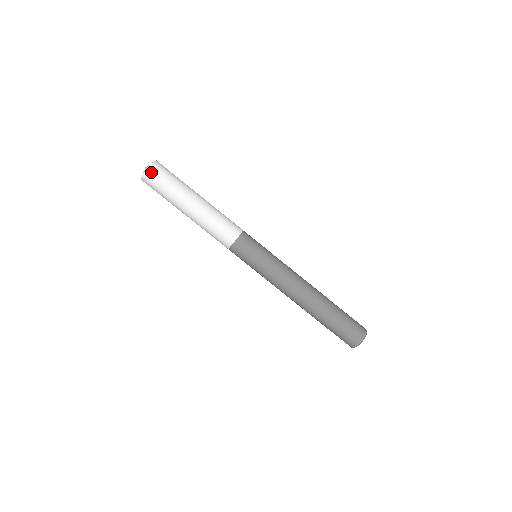
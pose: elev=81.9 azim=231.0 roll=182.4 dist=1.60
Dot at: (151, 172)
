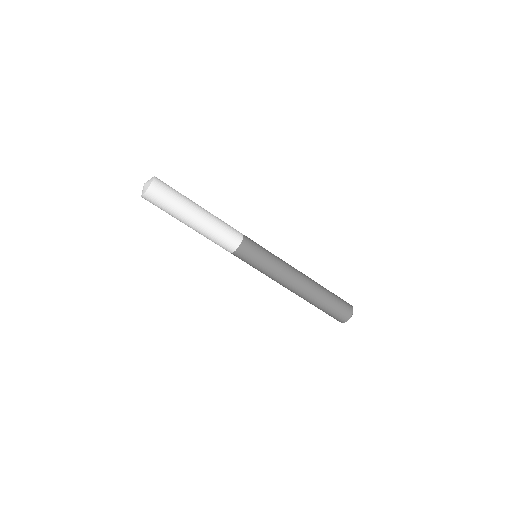
Dot at: (148, 198)
